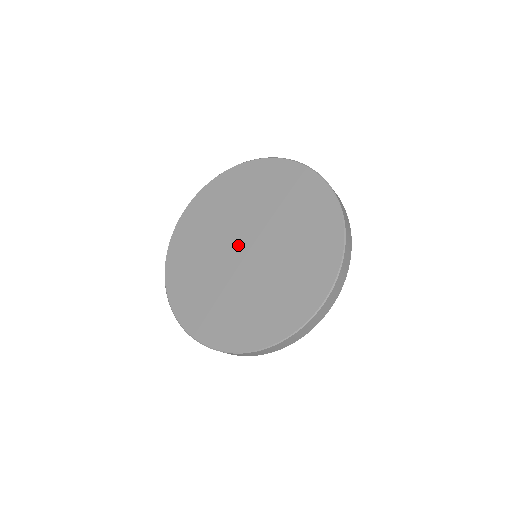
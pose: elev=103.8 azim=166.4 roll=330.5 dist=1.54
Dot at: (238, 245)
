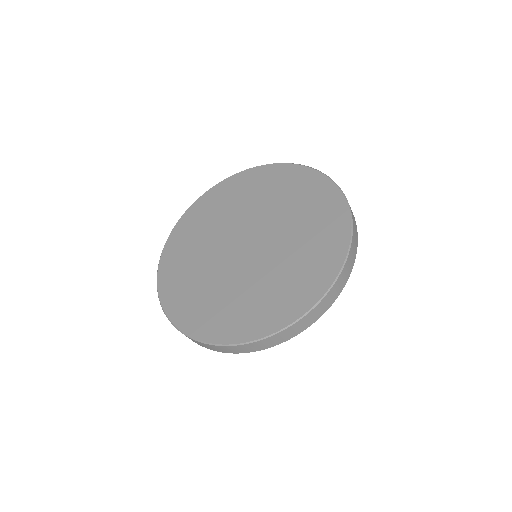
Dot at: (237, 249)
